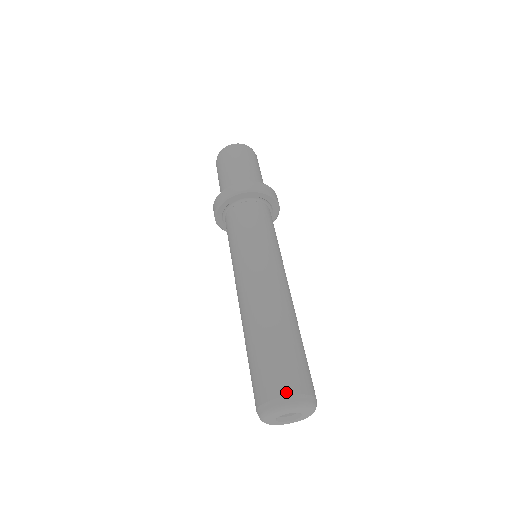
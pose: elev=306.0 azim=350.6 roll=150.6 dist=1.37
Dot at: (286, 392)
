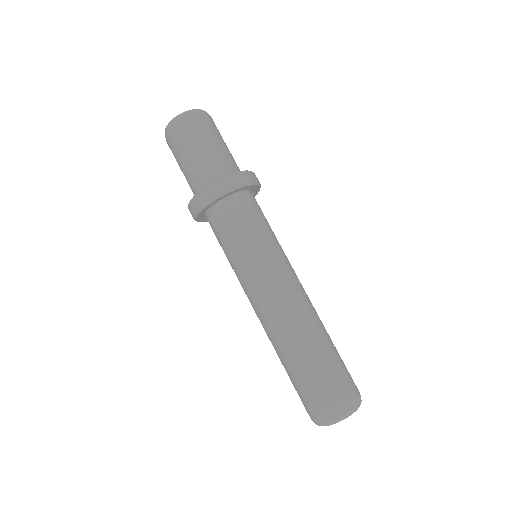
Dot at: (327, 413)
